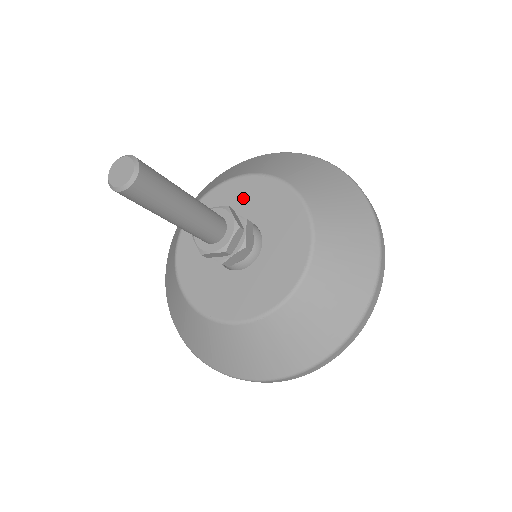
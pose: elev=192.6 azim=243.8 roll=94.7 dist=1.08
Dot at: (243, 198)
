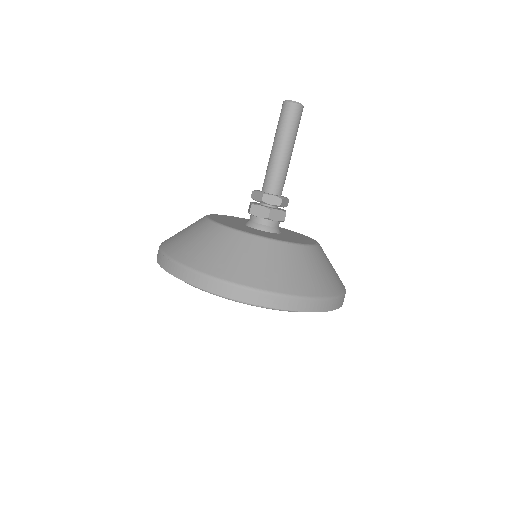
Dot at: occluded
